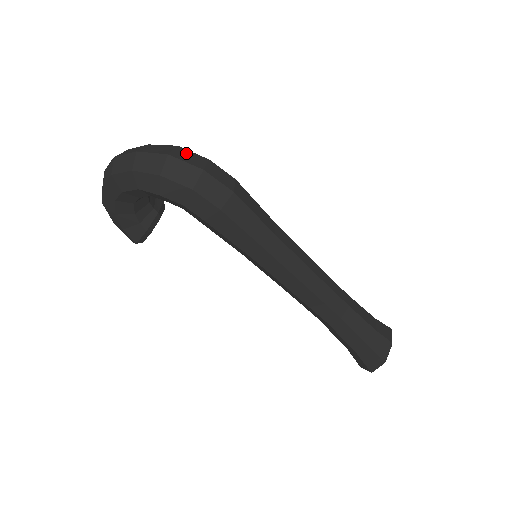
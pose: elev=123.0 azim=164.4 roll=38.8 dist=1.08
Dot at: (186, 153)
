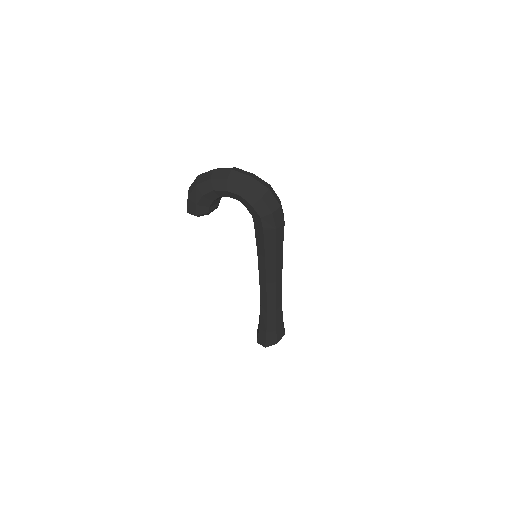
Dot at: (274, 191)
